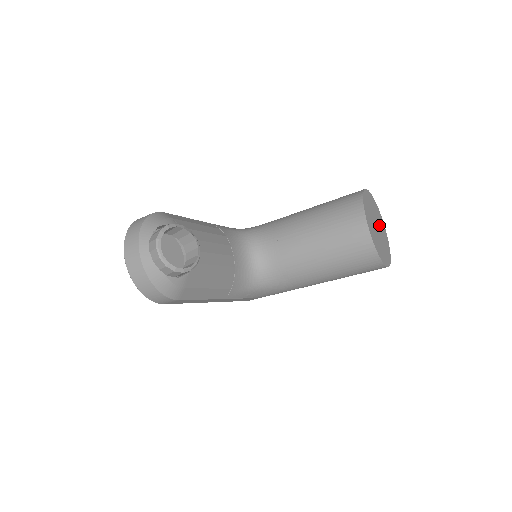
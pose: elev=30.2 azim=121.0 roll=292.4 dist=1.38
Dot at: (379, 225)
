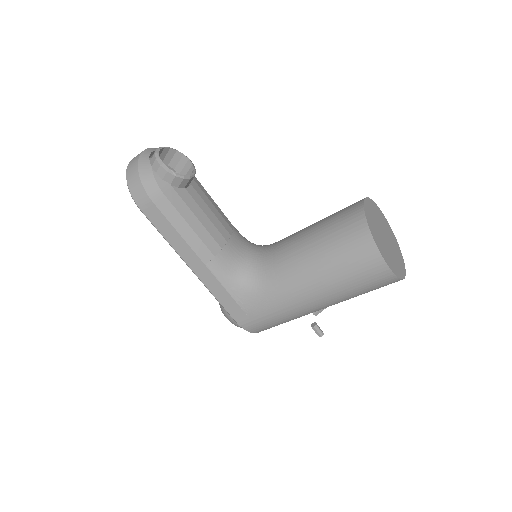
Dot at: (391, 245)
